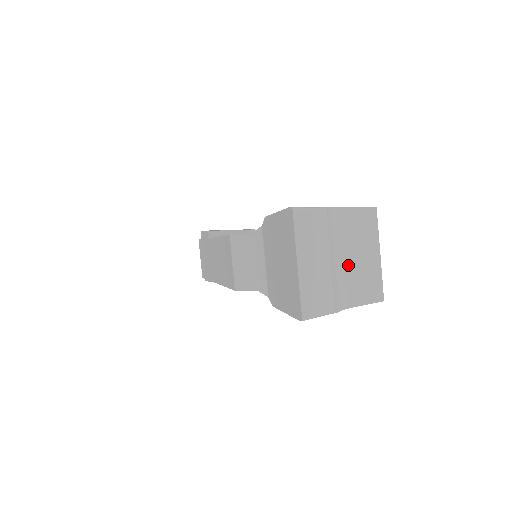
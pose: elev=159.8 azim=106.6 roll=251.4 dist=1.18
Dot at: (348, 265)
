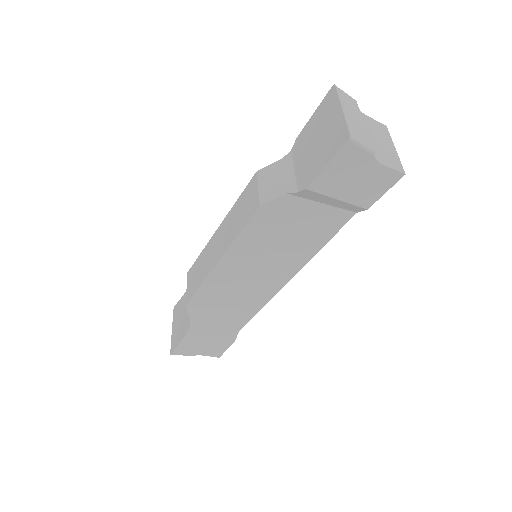
Dot at: (374, 142)
